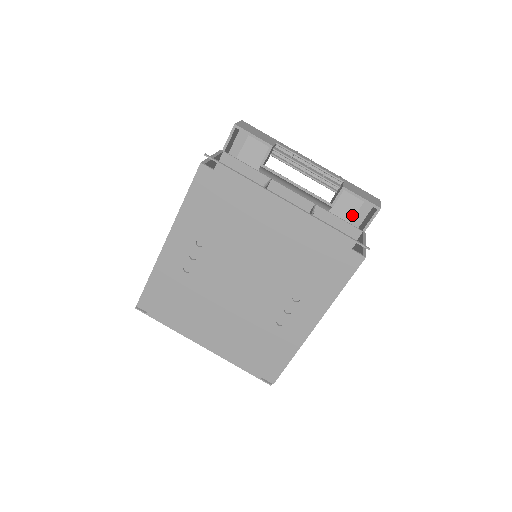
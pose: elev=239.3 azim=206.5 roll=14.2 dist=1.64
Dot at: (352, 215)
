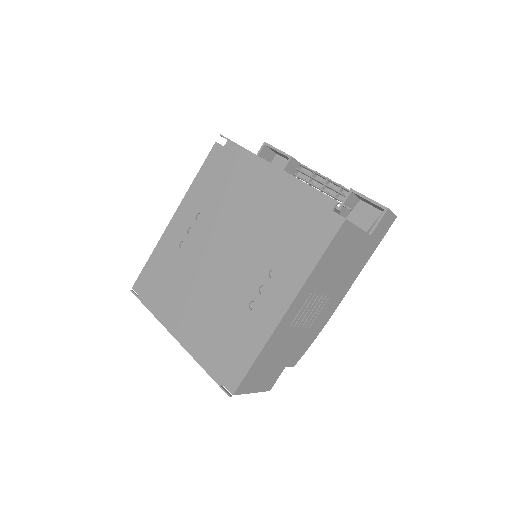
Dot at: (365, 230)
